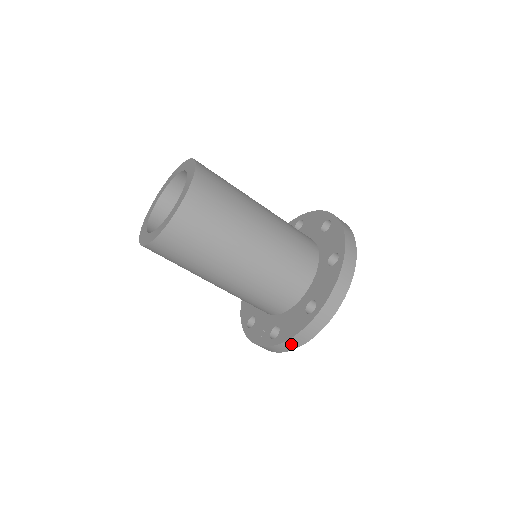
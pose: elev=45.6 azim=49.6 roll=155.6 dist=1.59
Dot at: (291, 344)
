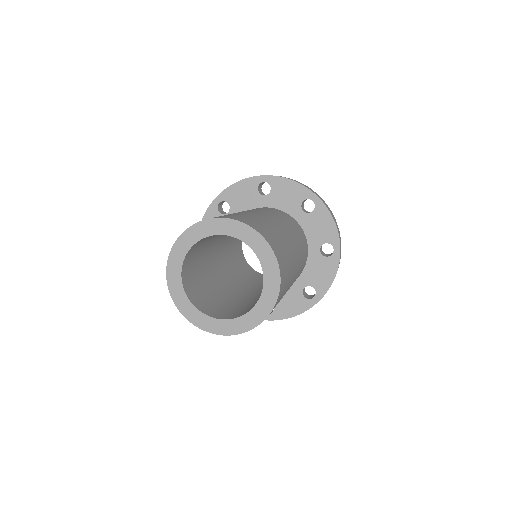
Dot at: occluded
